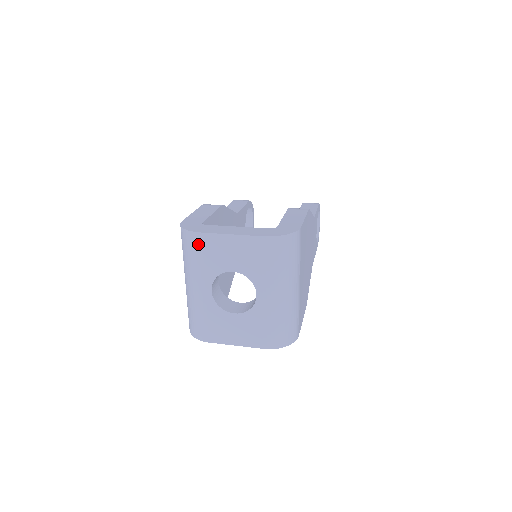
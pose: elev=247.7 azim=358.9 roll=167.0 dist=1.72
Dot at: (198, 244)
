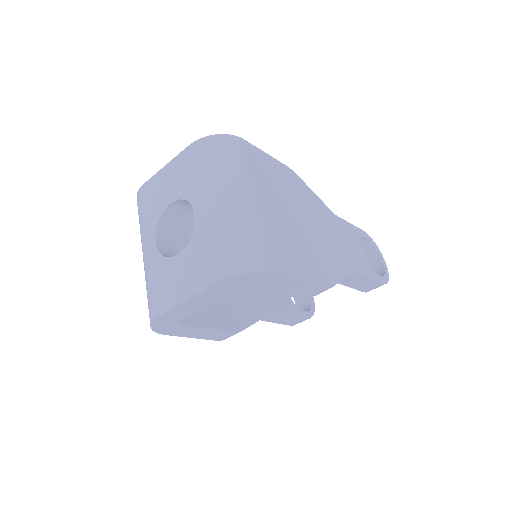
Dot at: (142, 198)
